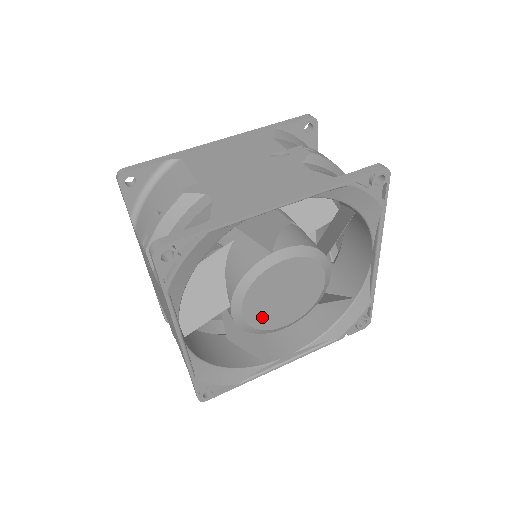
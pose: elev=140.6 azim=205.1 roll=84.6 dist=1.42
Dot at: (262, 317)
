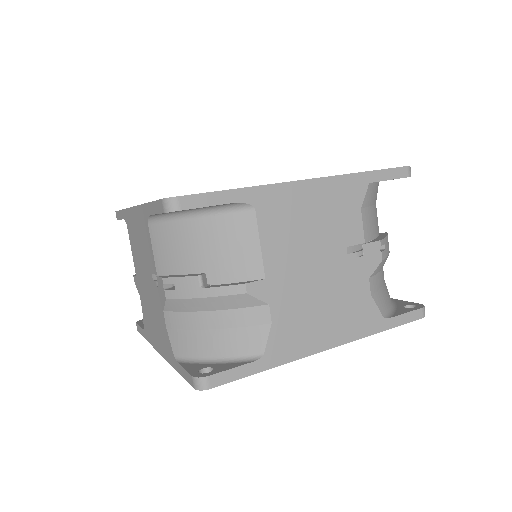
Dot at: occluded
